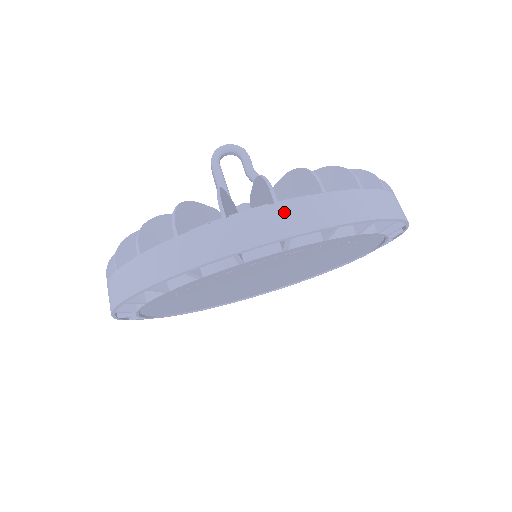
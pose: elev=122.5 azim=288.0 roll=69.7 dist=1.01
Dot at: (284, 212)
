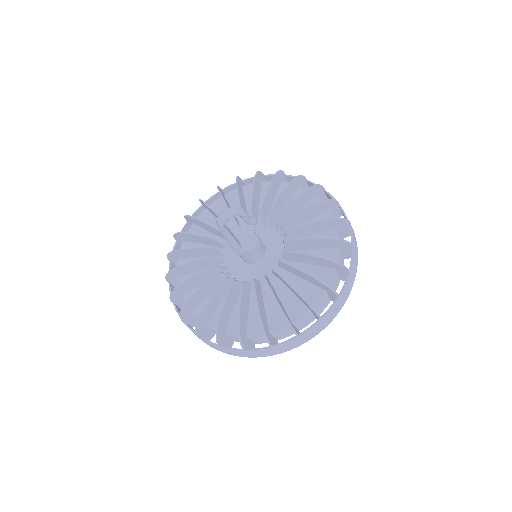
Dot at: (302, 338)
